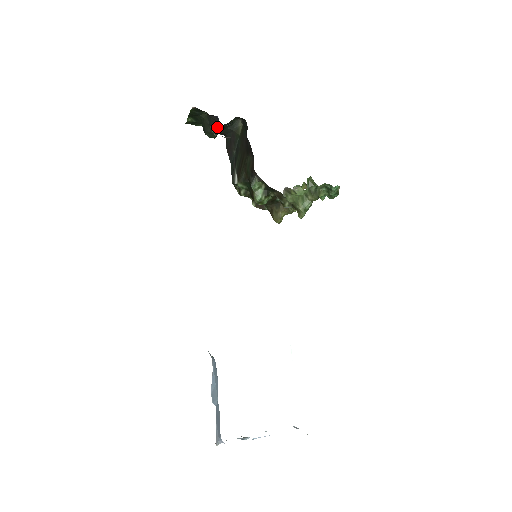
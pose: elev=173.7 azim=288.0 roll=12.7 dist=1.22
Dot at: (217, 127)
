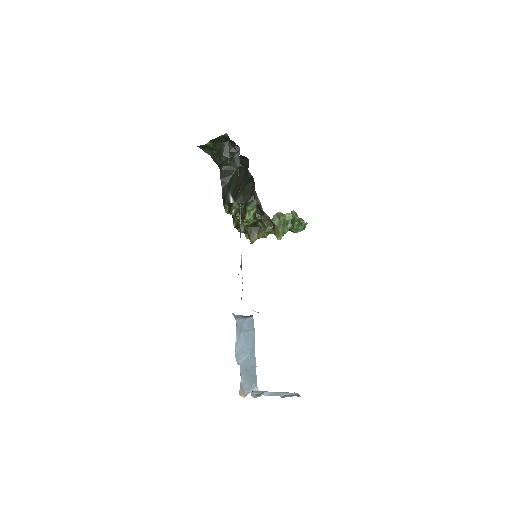
Dot at: (234, 155)
